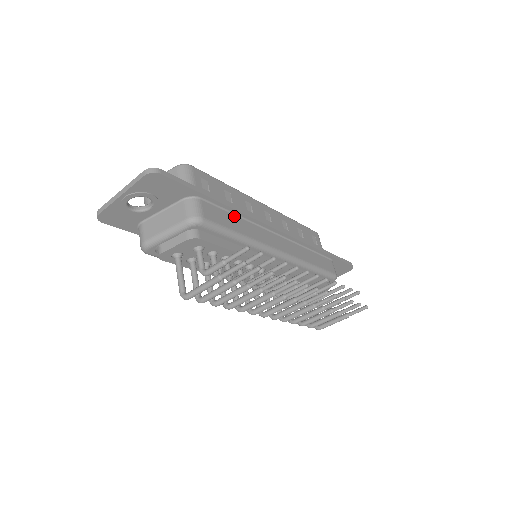
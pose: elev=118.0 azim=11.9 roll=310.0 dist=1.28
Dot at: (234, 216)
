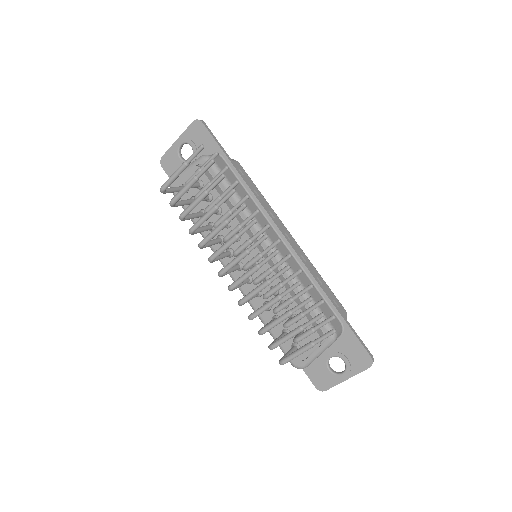
Dot at: (243, 189)
